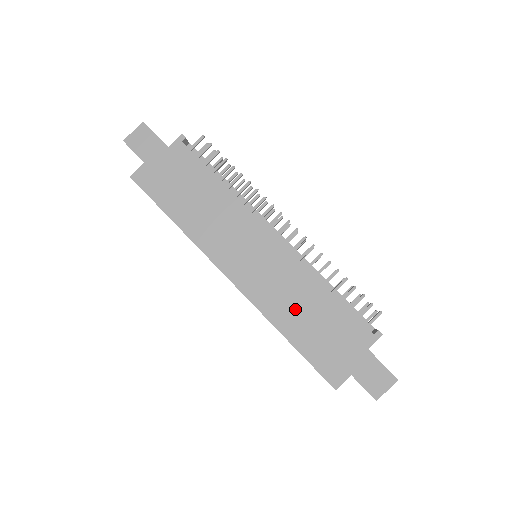
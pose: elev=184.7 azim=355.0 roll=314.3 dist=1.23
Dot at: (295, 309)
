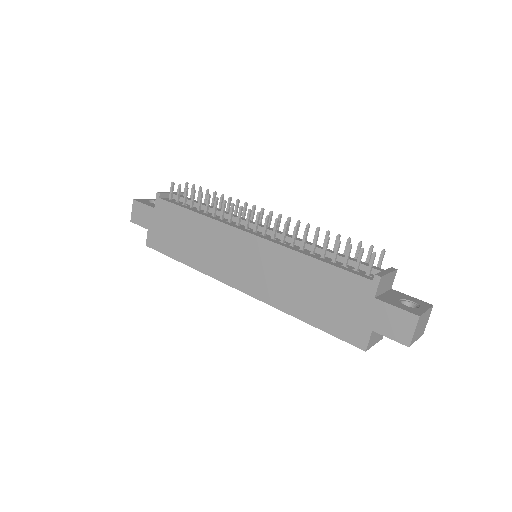
Dot at: (296, 290)
